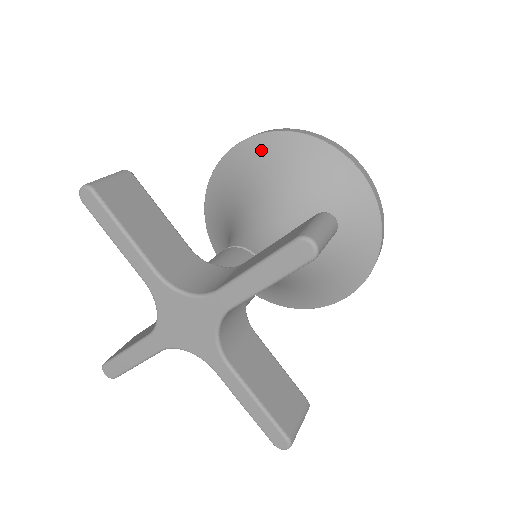
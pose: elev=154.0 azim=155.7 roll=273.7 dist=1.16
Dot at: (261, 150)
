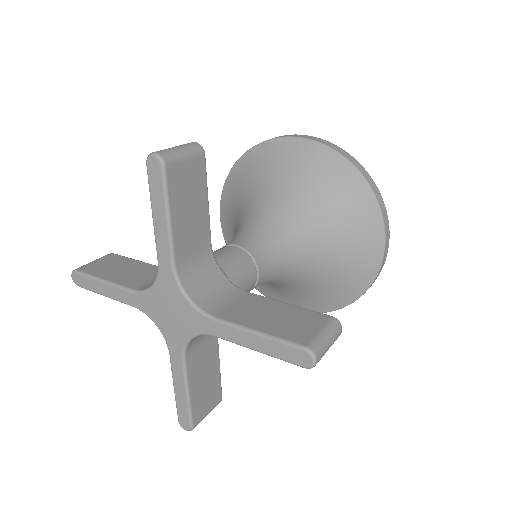
Dot at: (322, 164)
